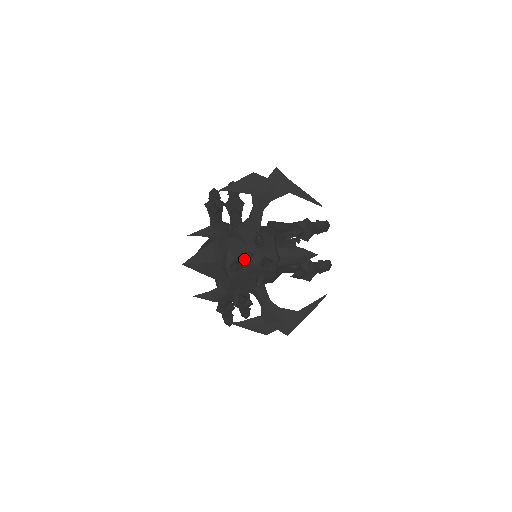
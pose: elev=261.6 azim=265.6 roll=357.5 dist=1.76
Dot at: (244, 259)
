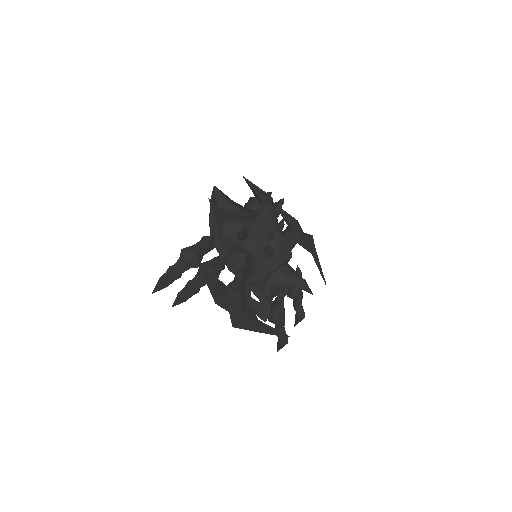
Dot at: occluded
